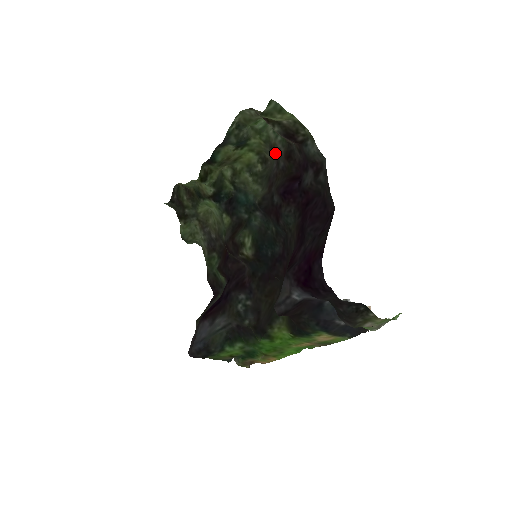
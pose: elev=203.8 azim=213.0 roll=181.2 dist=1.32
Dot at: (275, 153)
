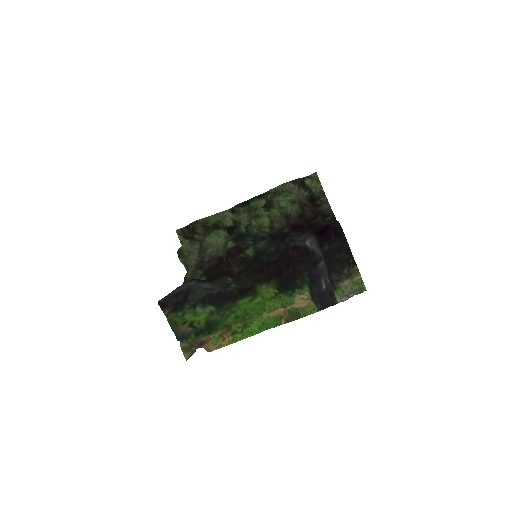
Dot at: (288, 219)
